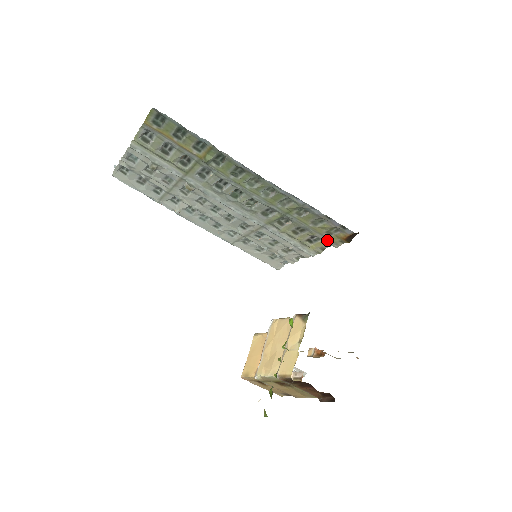
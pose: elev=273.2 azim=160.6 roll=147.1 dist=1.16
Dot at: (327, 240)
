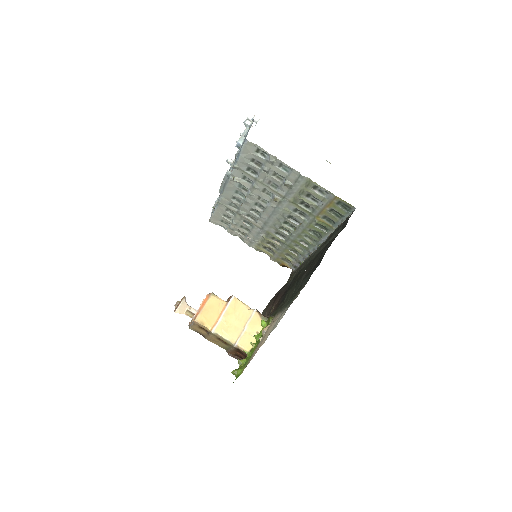
Dot at: (275, 257)
